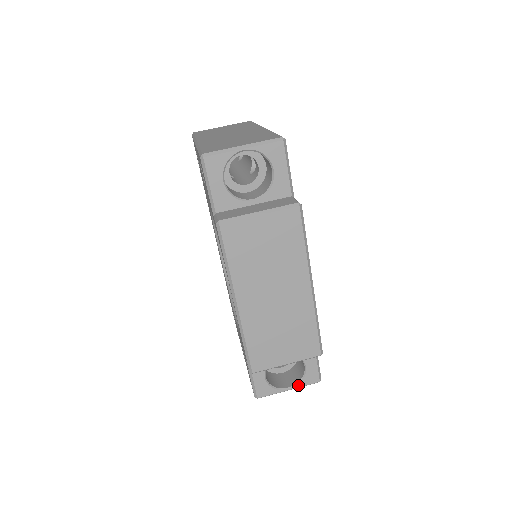
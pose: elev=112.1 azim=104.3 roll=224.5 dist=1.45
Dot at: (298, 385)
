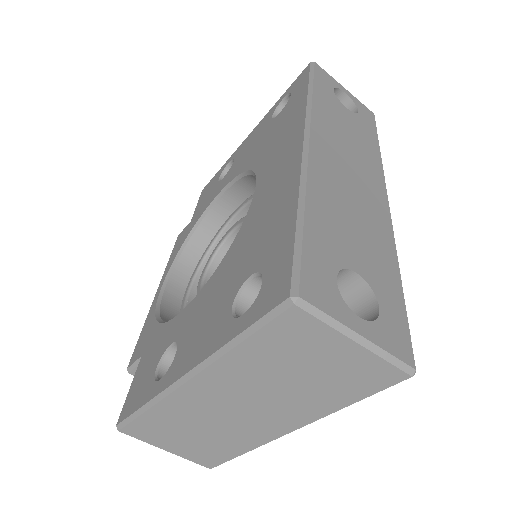
Dot at: occluded
